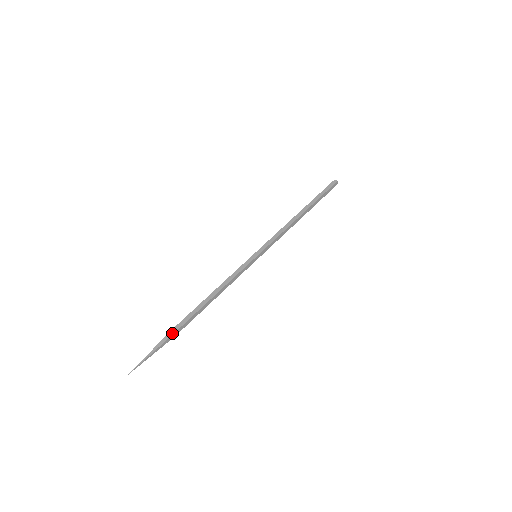
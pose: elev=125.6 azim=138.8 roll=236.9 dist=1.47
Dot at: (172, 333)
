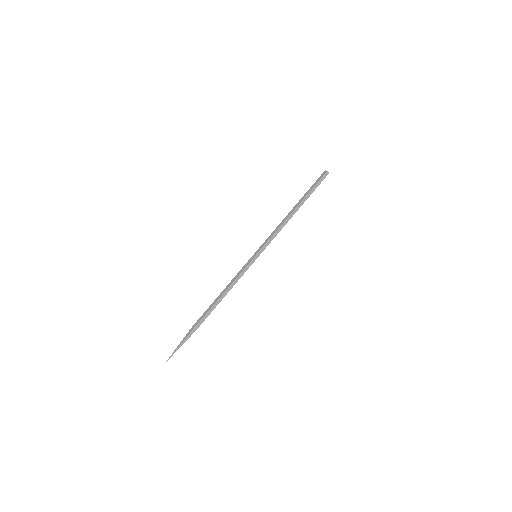
Dot at: occluded
